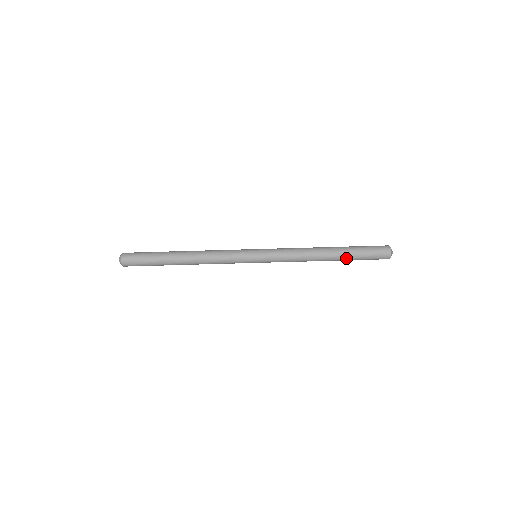
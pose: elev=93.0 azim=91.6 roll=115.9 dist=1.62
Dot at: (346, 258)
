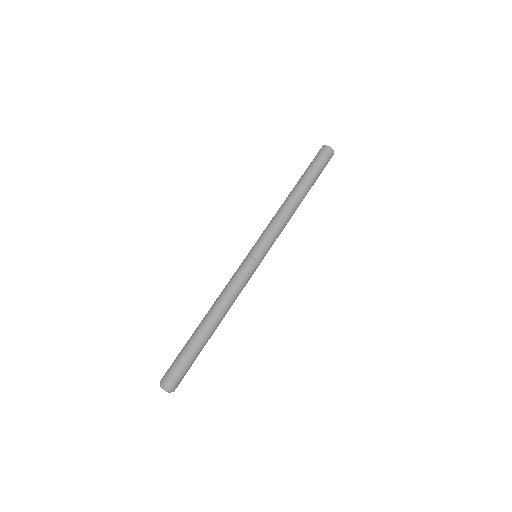
Dot at: (307, 180)
